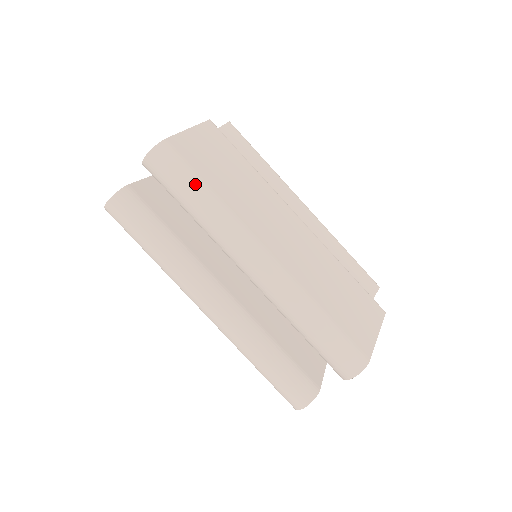
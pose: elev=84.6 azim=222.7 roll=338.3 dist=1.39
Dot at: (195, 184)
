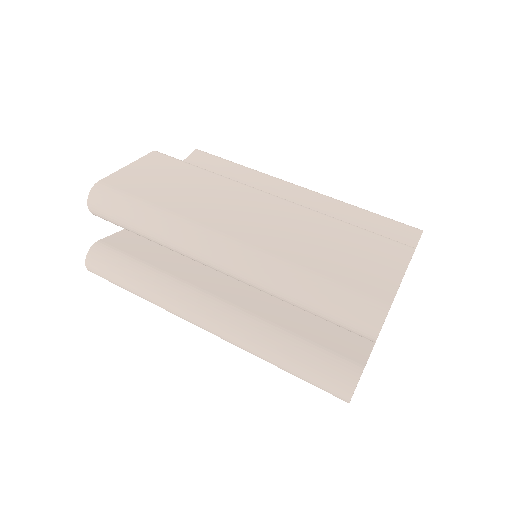
Dot at: (133, 206)
